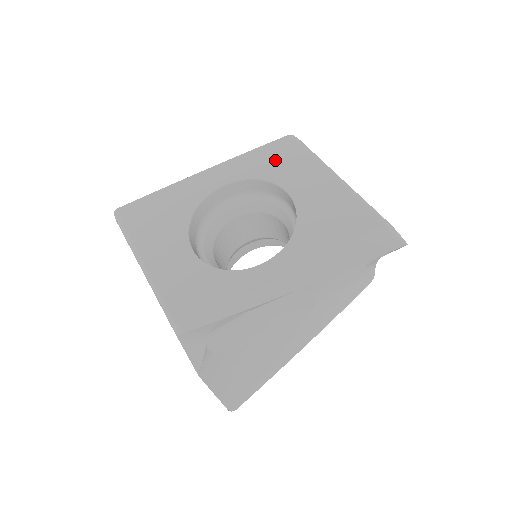
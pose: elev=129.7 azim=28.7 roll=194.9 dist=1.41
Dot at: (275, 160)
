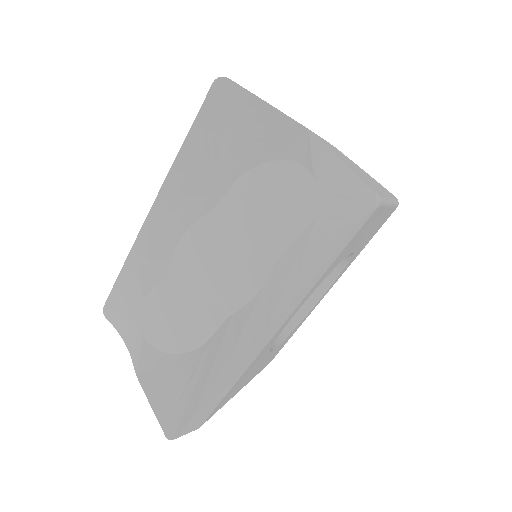
Dot at: occluded
